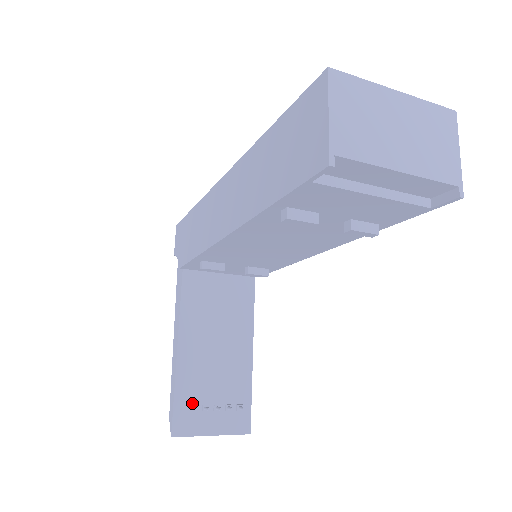
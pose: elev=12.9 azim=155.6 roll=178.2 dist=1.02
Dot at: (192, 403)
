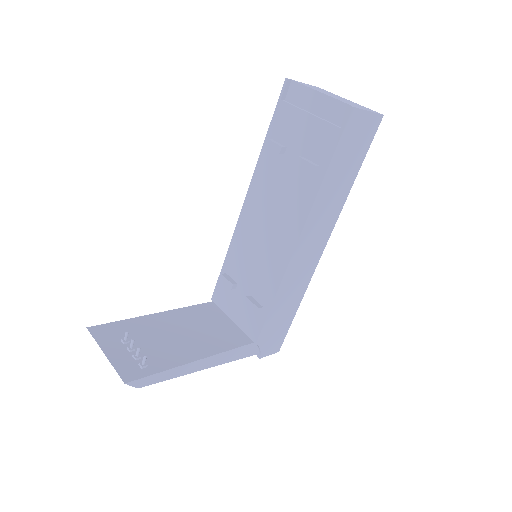
Dot at: (123, 333)
